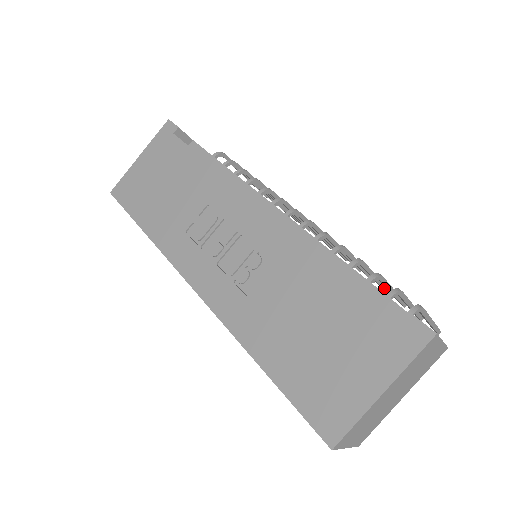
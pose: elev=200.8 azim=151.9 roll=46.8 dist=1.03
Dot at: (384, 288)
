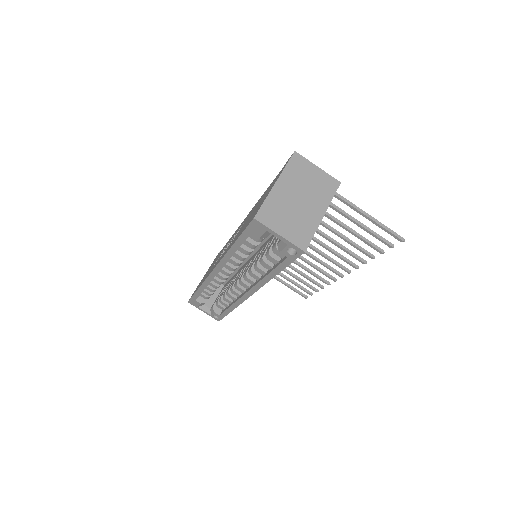
Dot at: (358, 247)
